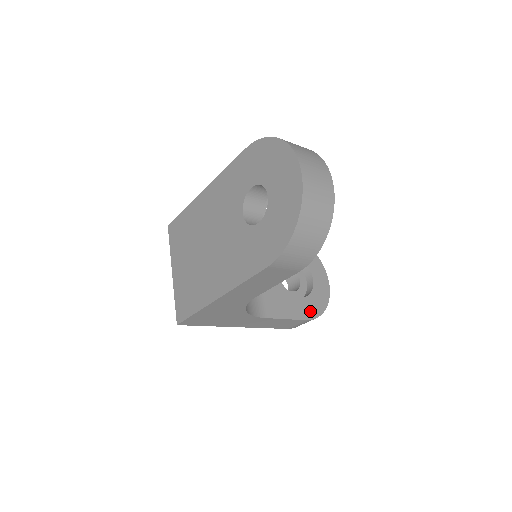
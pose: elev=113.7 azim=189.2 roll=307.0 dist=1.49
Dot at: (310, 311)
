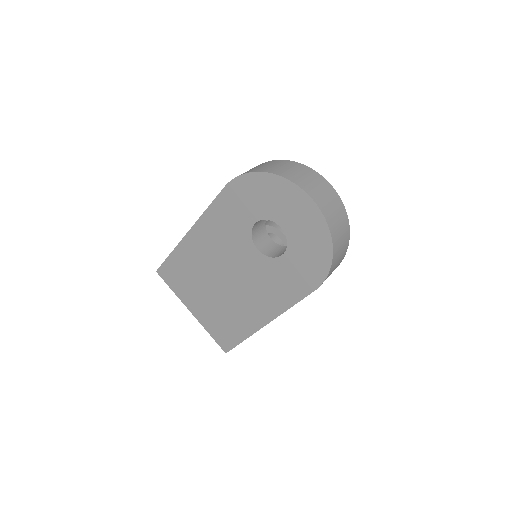
Dot at: occluded
